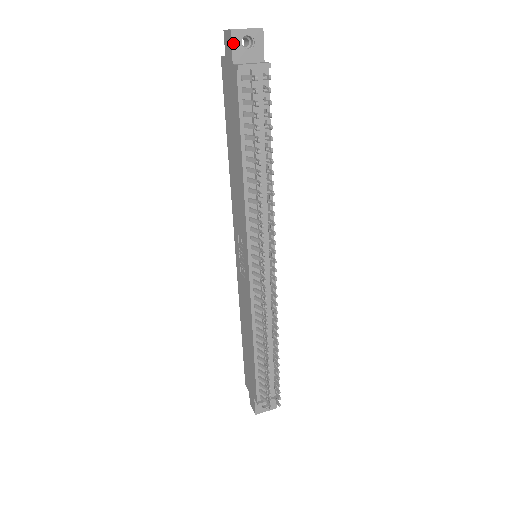
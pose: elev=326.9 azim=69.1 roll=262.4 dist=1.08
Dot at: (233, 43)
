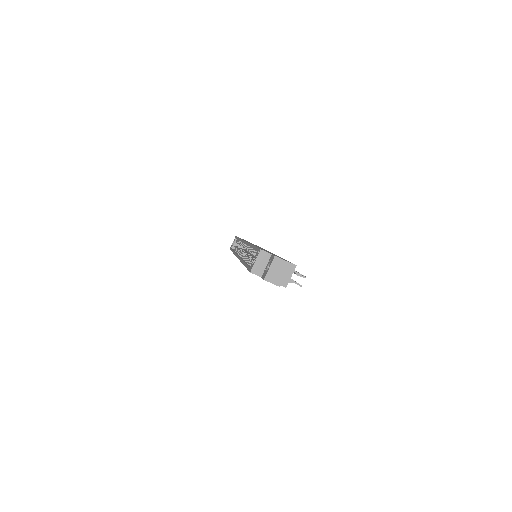
Dot at: occluded
